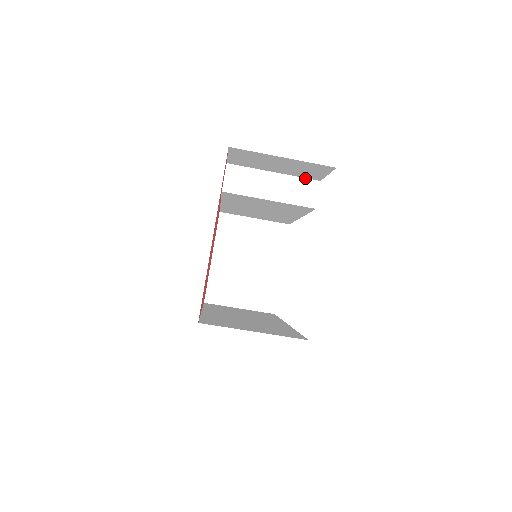
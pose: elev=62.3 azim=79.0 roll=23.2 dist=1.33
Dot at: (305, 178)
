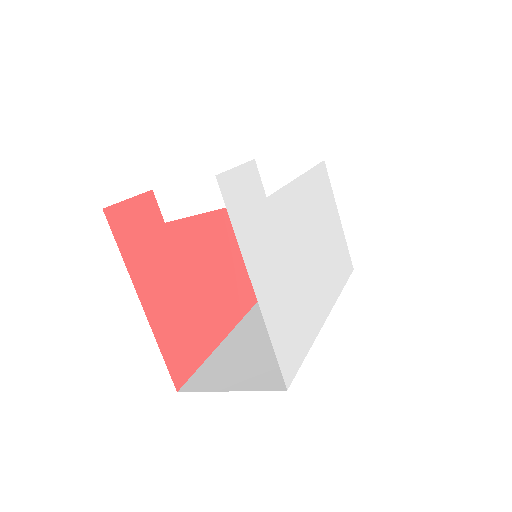
Dot at: (235, 165)
